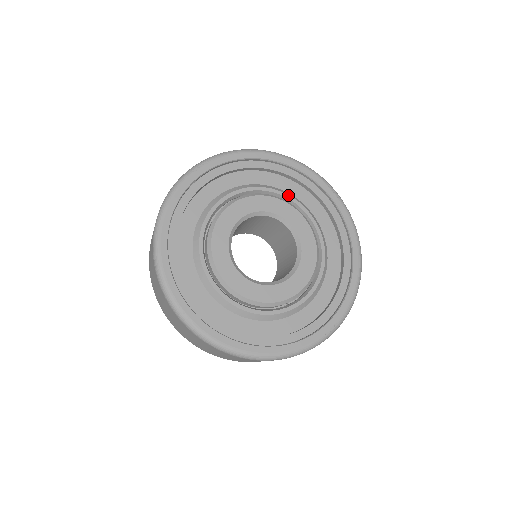
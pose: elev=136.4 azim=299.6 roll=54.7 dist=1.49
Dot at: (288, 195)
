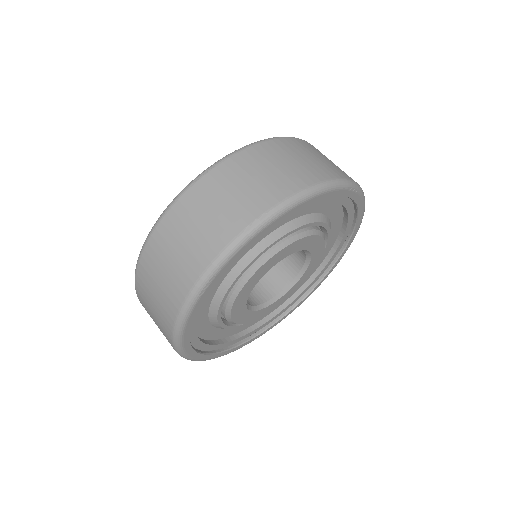
Dot at: (302, 226)
